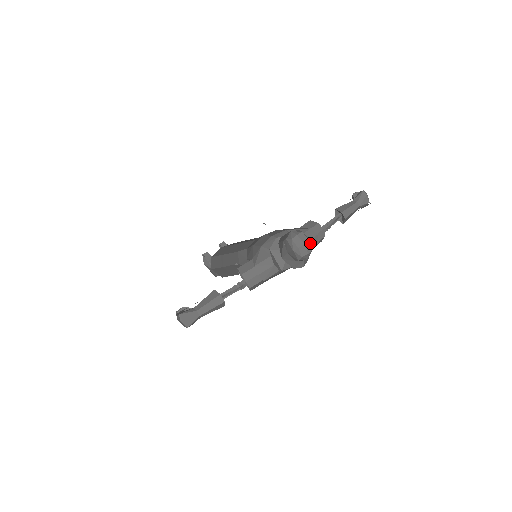
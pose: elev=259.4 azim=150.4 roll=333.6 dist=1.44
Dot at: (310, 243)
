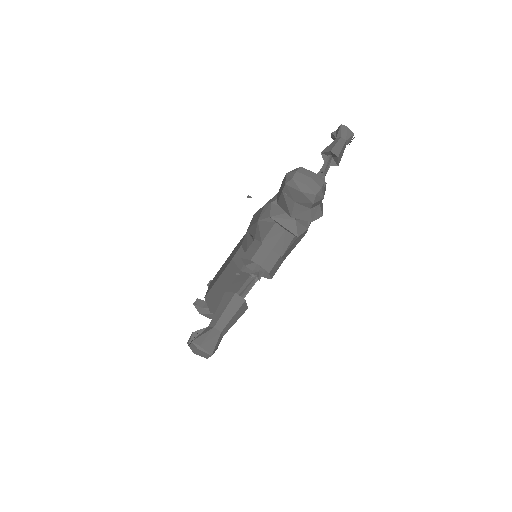
Dot at: (317, 176)
